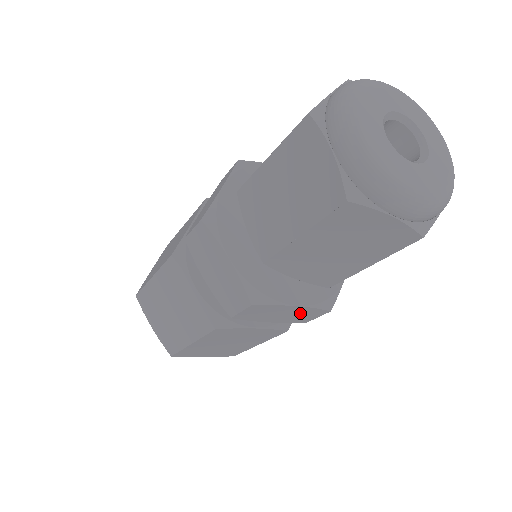
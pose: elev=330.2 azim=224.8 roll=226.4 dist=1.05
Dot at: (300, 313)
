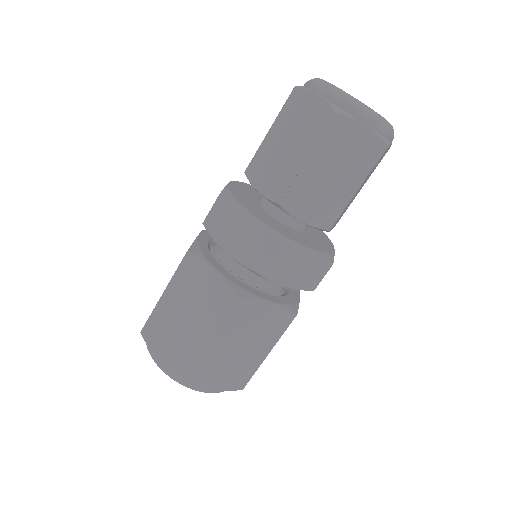
Dot at: (310, 266)
